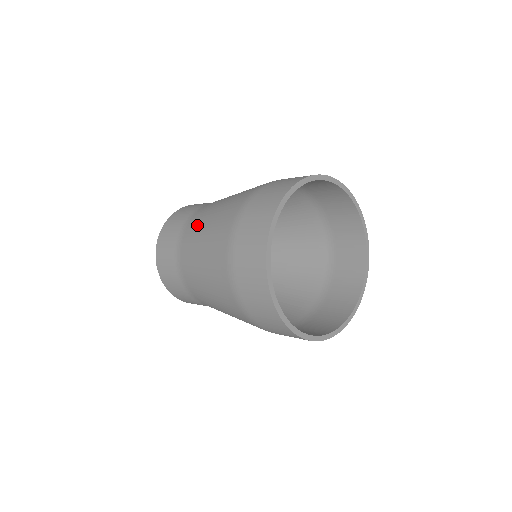
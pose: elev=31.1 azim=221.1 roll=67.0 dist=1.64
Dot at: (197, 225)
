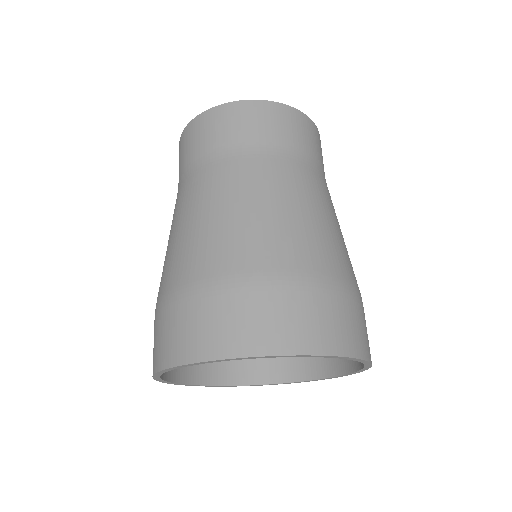
Dot at: (173, 215)
